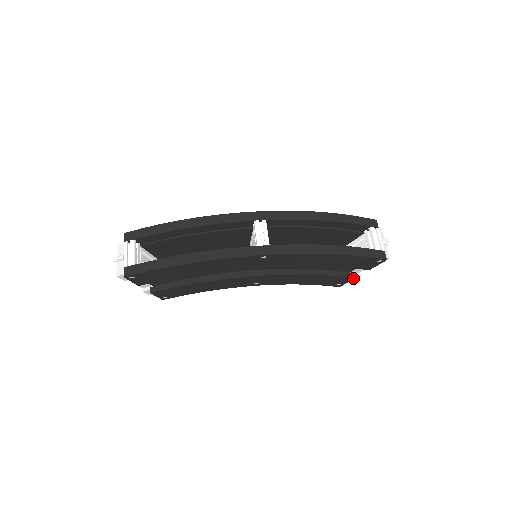
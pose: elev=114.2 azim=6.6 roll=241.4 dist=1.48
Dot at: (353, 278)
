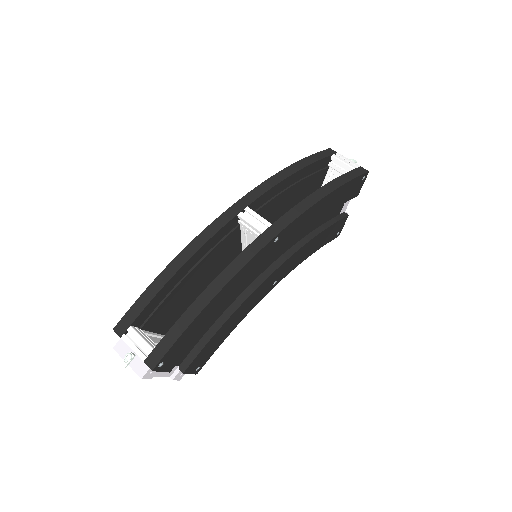
Dot at: (347, 216)
